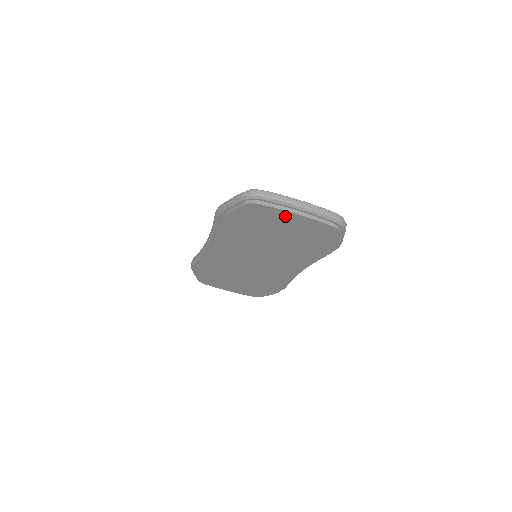
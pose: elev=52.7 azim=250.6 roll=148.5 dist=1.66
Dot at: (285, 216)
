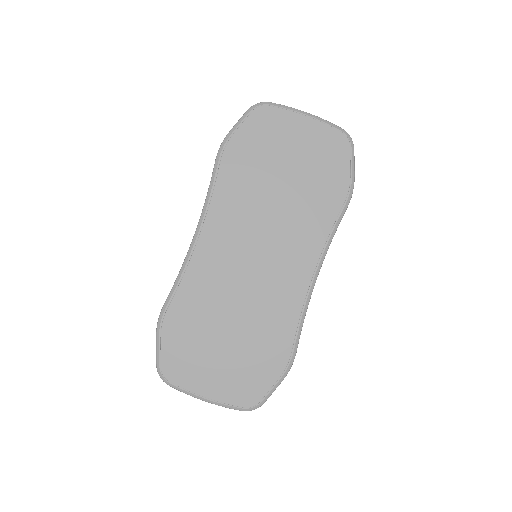
Dot at: (293, 124)
